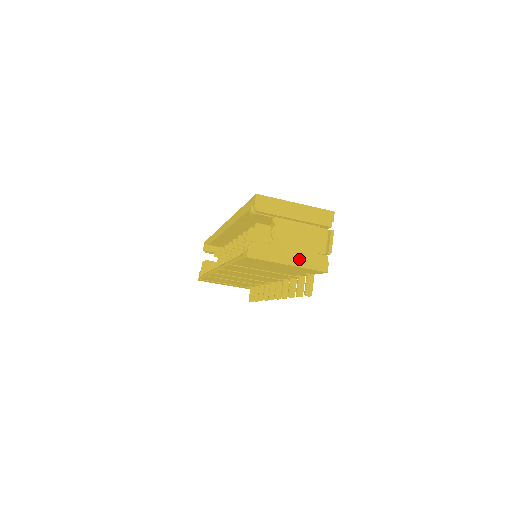
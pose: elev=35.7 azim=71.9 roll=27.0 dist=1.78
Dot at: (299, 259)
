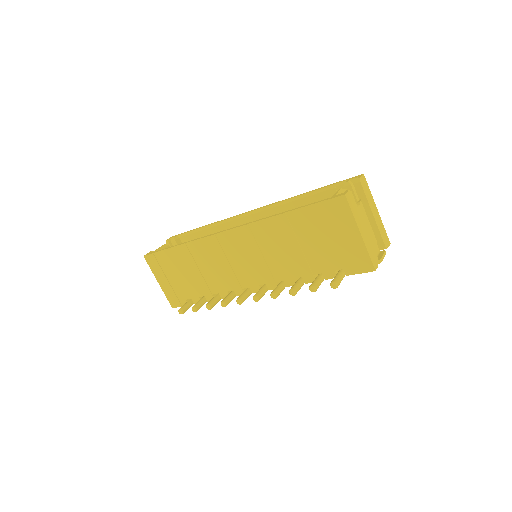
Dot at: (367, 240)
